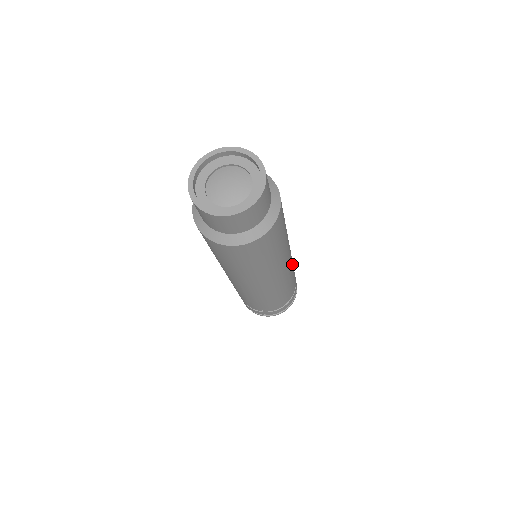
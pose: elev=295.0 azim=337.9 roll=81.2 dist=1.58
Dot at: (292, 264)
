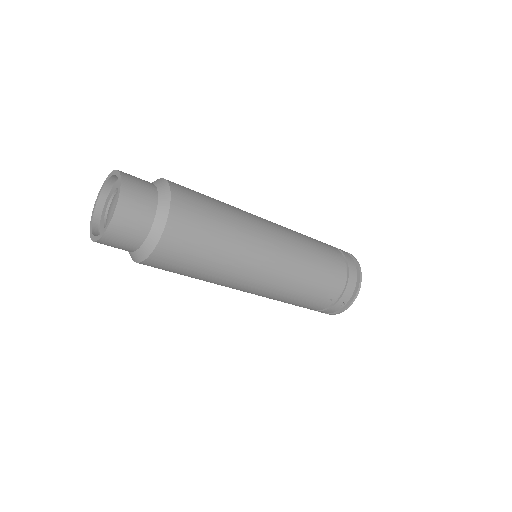
Dot at: (296, 234)
